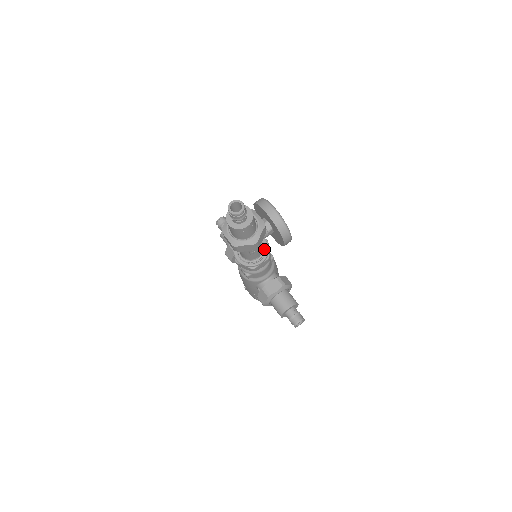
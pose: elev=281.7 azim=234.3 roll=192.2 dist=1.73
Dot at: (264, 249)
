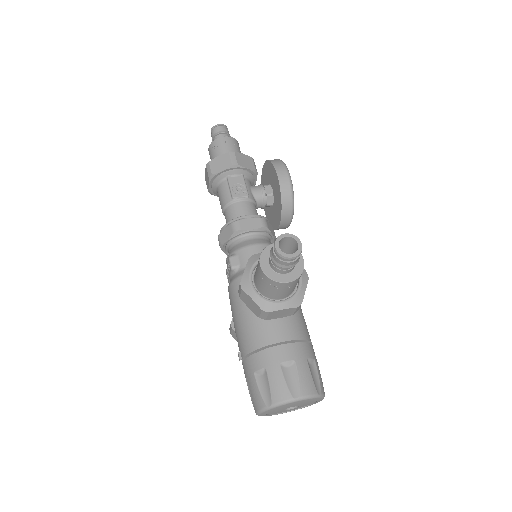
Dot at: occluded
